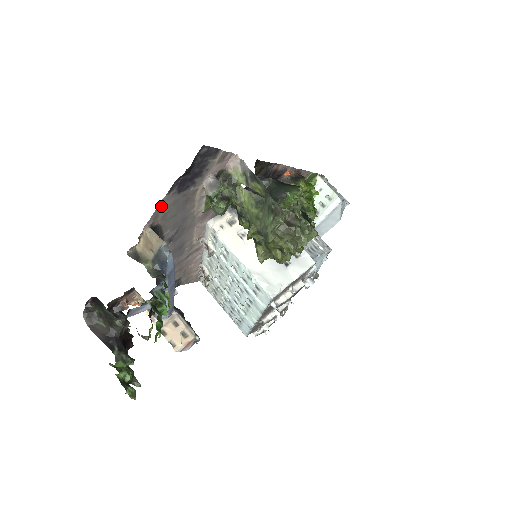
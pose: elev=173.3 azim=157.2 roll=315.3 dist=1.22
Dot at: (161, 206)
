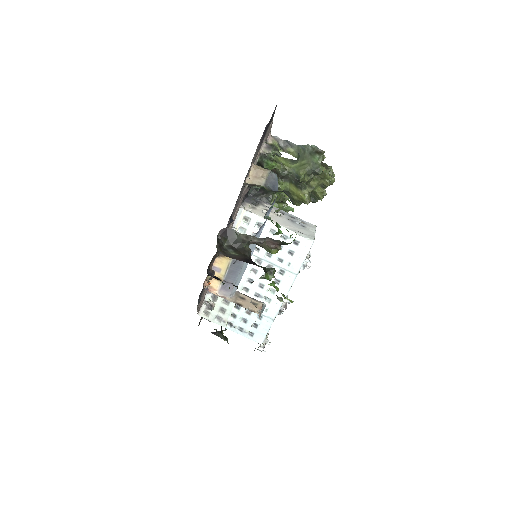
Dot at: occluded
